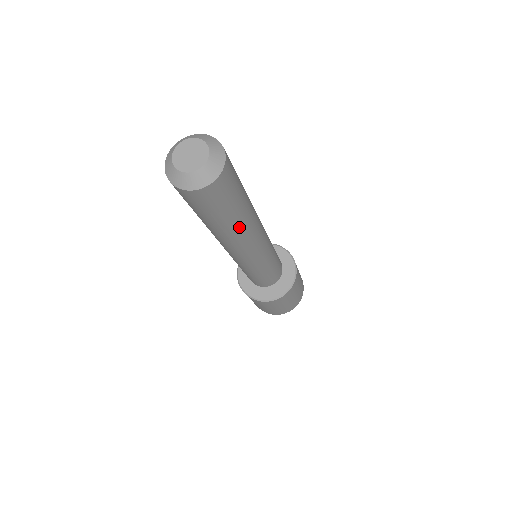
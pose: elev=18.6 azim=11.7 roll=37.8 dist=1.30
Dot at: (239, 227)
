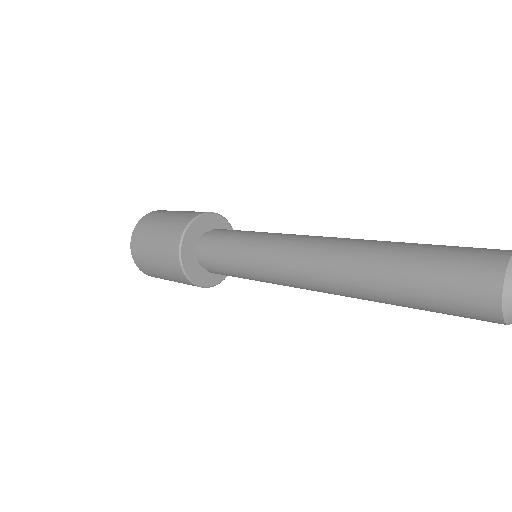
Dot at: occluded
